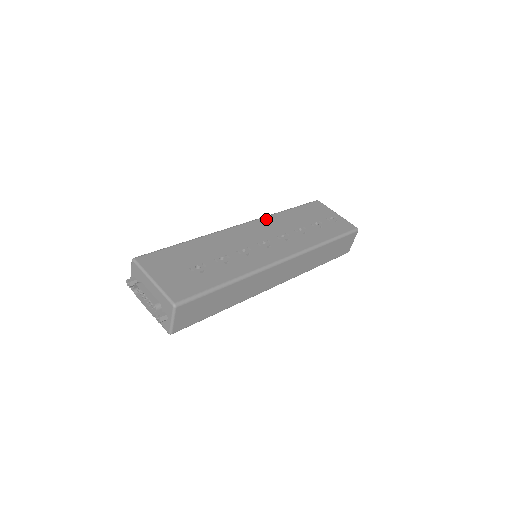
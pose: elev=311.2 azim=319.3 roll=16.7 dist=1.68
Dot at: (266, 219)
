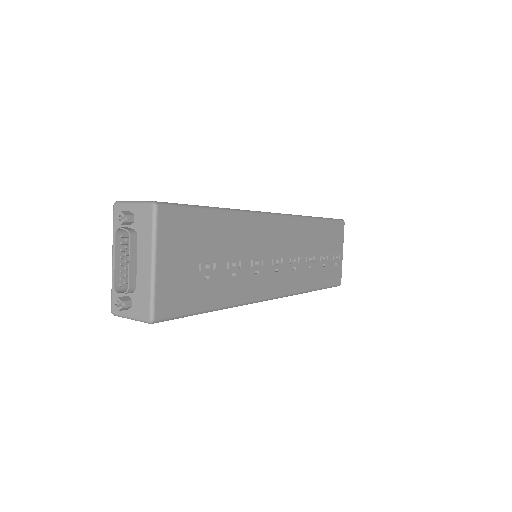
Dot at: (300, 223)
